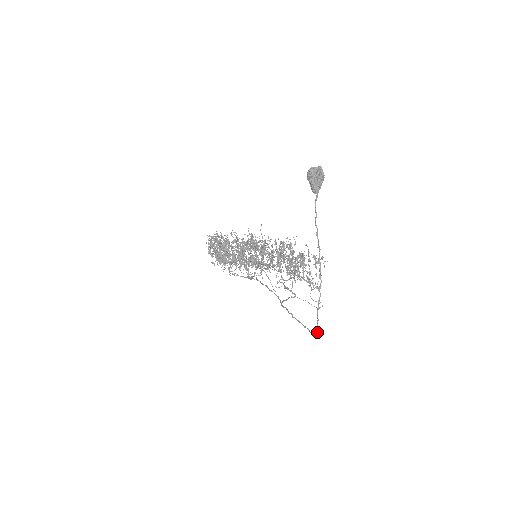
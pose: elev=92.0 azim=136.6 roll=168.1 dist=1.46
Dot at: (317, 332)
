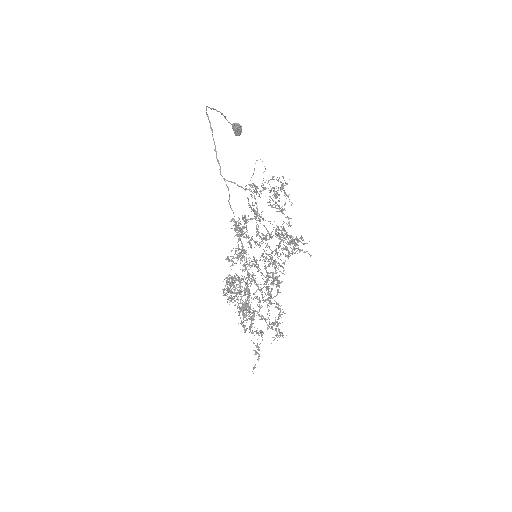
Dot at: occluded
